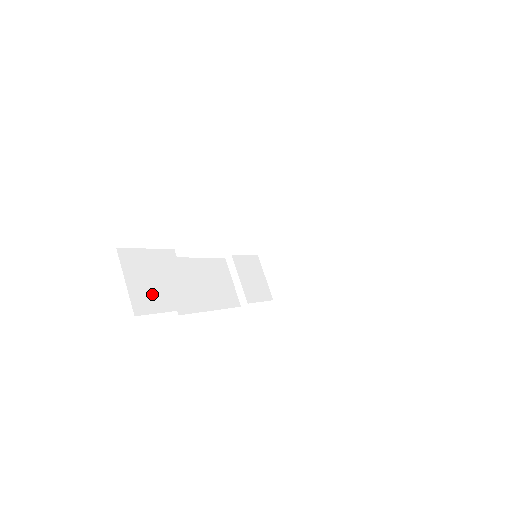
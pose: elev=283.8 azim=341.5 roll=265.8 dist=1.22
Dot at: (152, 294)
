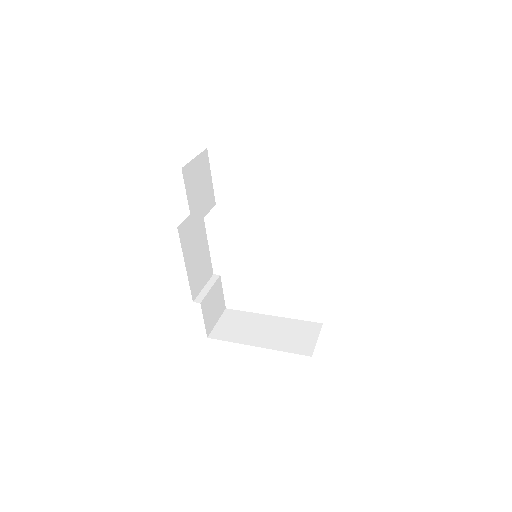
Dot at: (193, 185)
